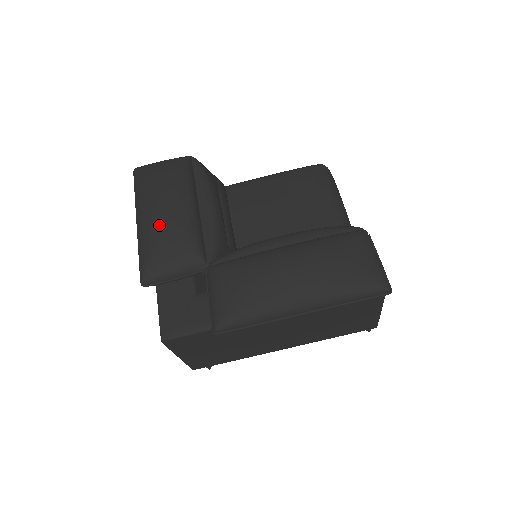
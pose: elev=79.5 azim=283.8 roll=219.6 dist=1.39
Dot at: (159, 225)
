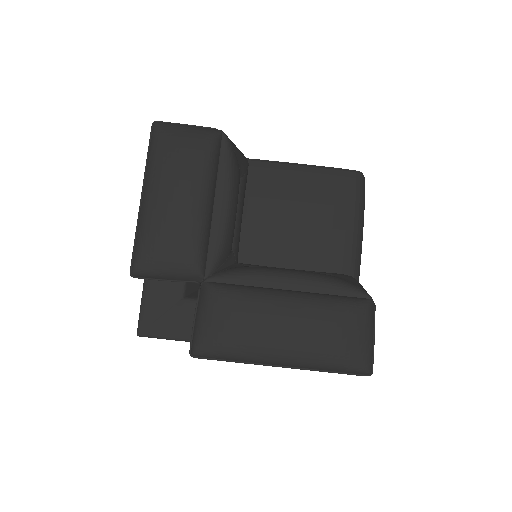
Dot at: (165, 219)
